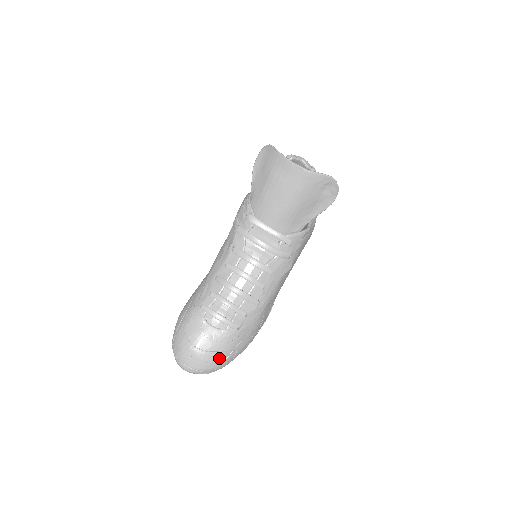
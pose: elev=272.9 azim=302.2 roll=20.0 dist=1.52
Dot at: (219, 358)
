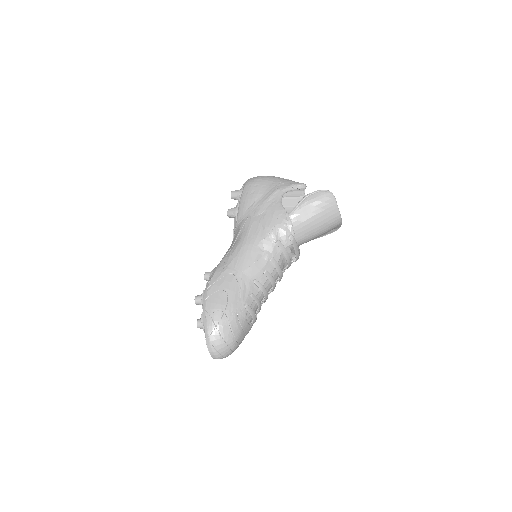
Dot at: (238, 346)
